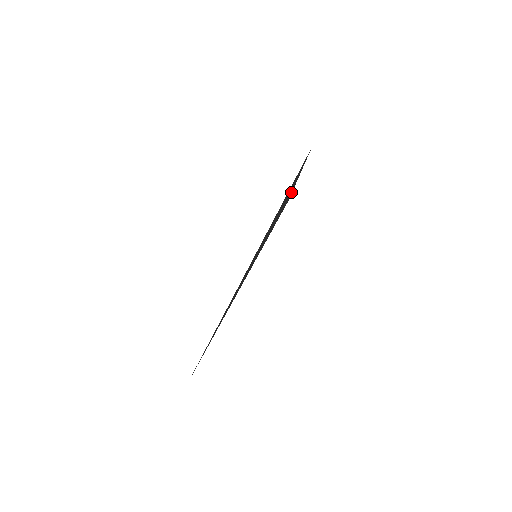
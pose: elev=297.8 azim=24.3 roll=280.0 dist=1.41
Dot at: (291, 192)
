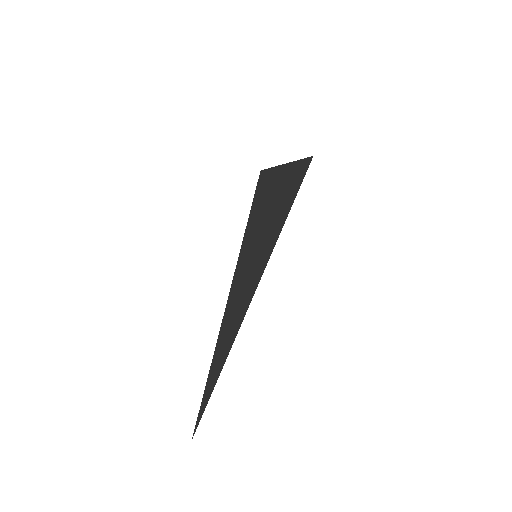
Dot at: (272, 172)
